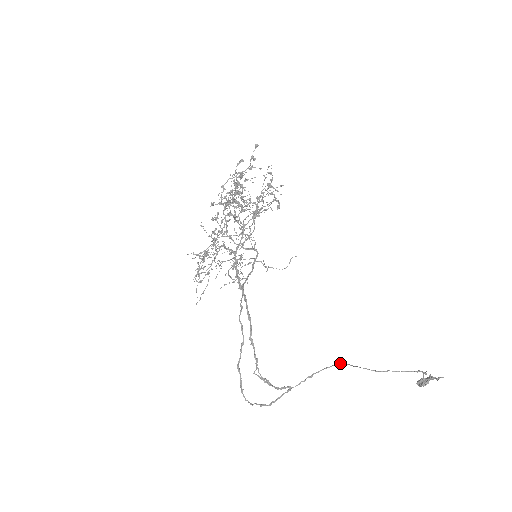
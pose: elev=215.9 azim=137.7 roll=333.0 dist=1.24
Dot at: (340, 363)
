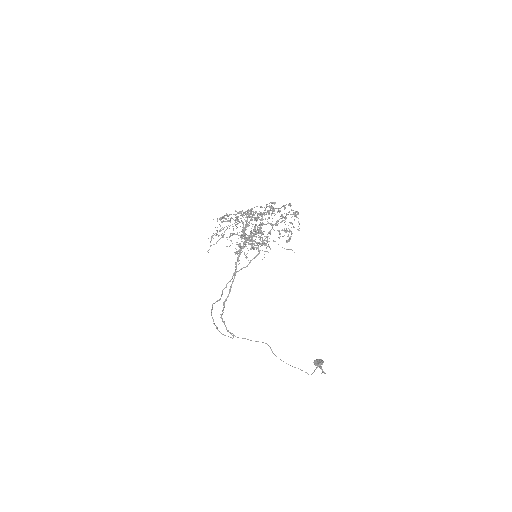
Dot at: (267, 344)
